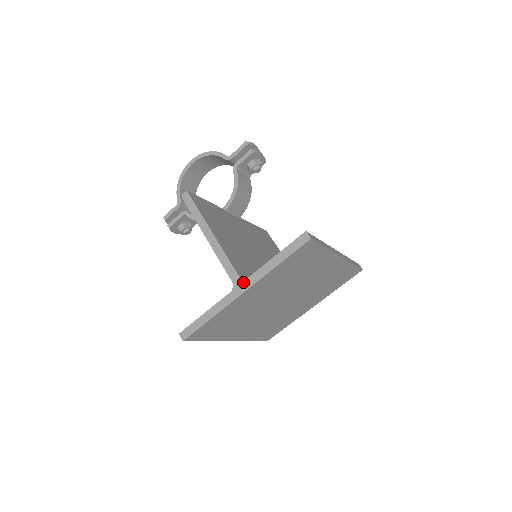
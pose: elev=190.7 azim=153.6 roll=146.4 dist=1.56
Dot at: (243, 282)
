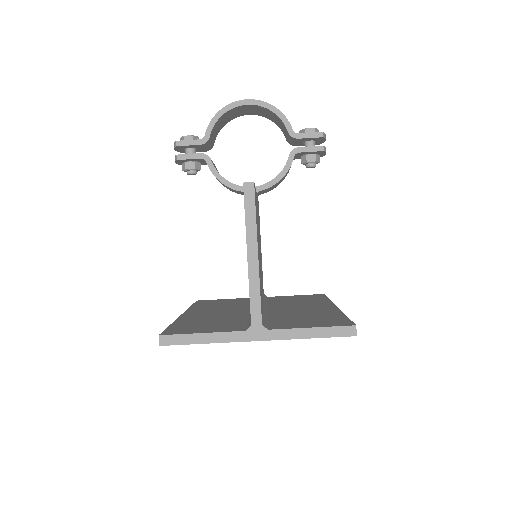
Dot at: (263, 330)
